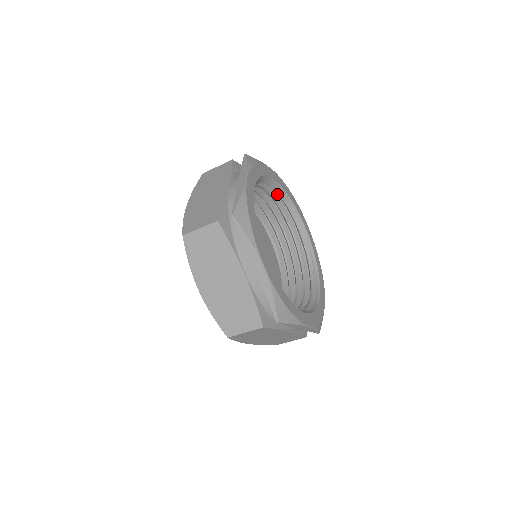
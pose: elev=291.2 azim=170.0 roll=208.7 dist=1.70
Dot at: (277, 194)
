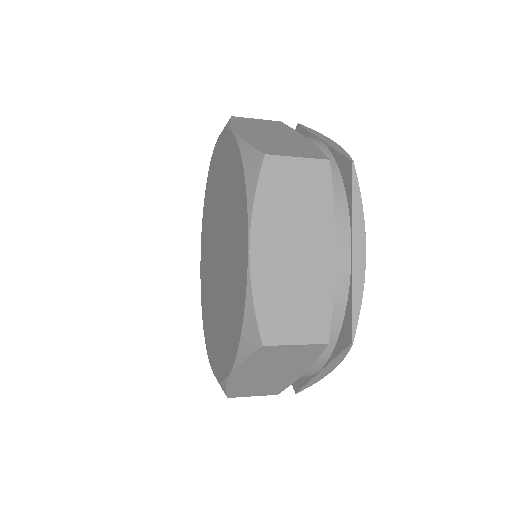
Dot at: occluded
